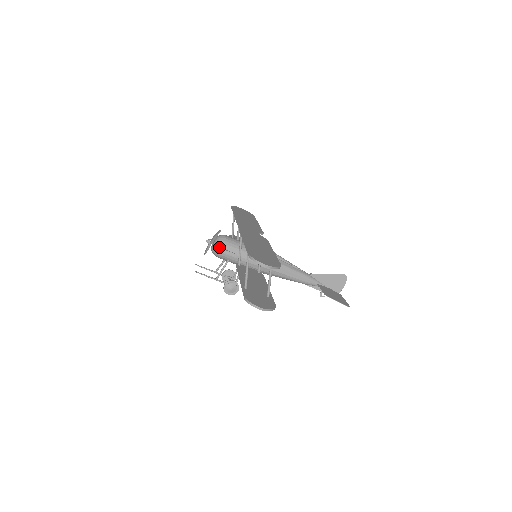
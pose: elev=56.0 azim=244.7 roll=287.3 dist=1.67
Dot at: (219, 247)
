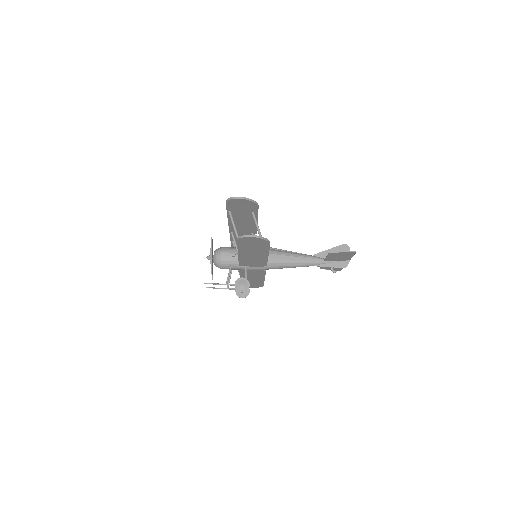
Dot at: (218, 254)
